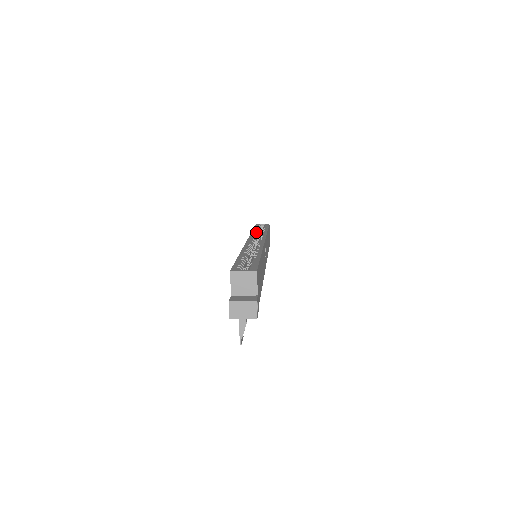
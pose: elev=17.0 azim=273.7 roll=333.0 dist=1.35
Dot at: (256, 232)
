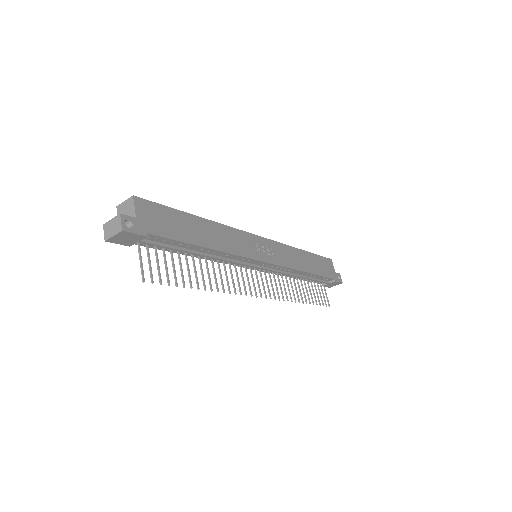
Dot at: occluded
